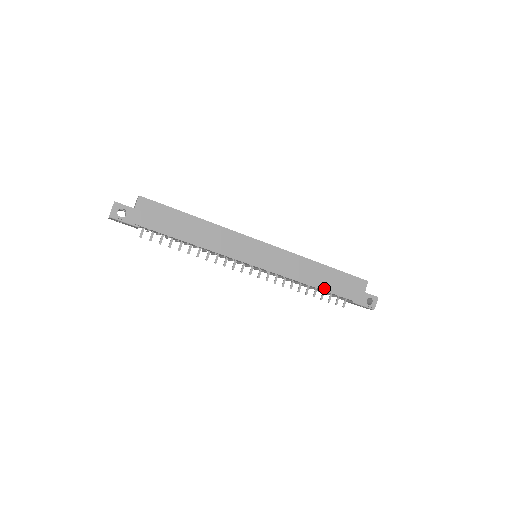
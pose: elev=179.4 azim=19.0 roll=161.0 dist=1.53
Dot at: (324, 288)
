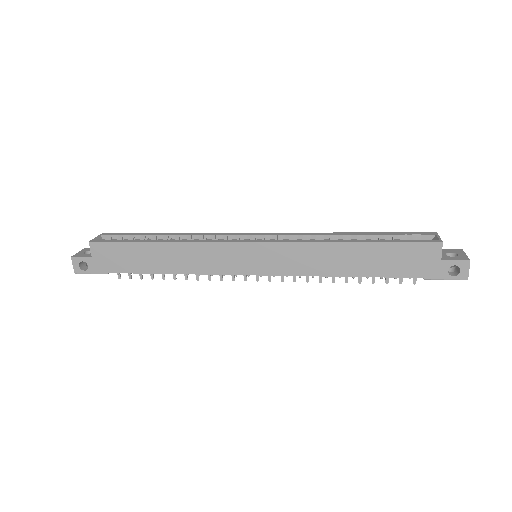
Dot at: (365, 273)
